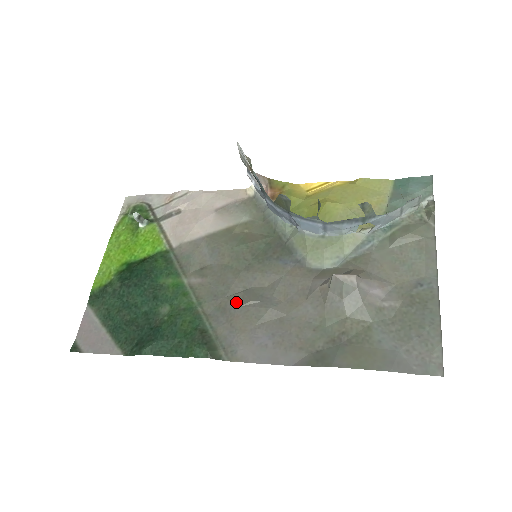
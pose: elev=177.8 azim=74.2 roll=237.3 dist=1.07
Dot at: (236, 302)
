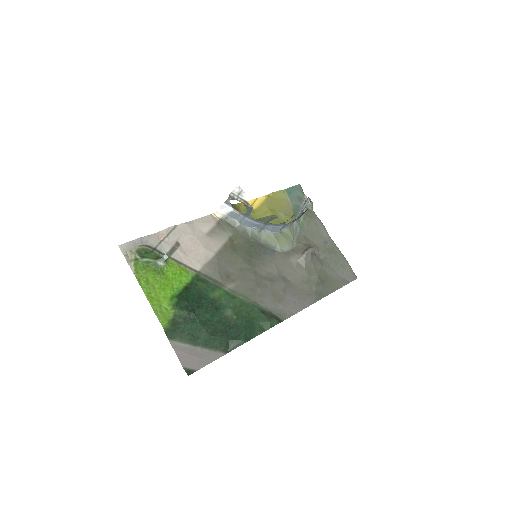
Dot at: (265, 287)
